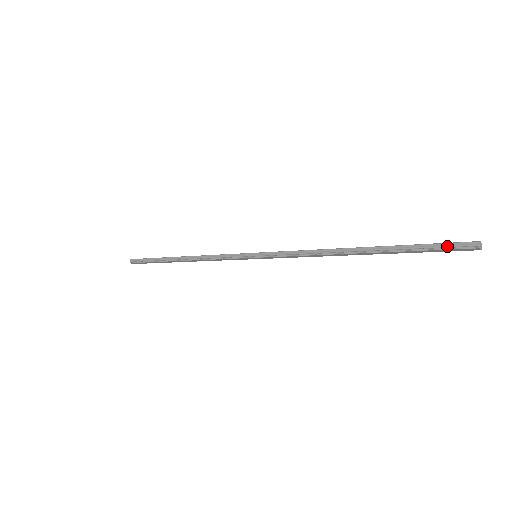
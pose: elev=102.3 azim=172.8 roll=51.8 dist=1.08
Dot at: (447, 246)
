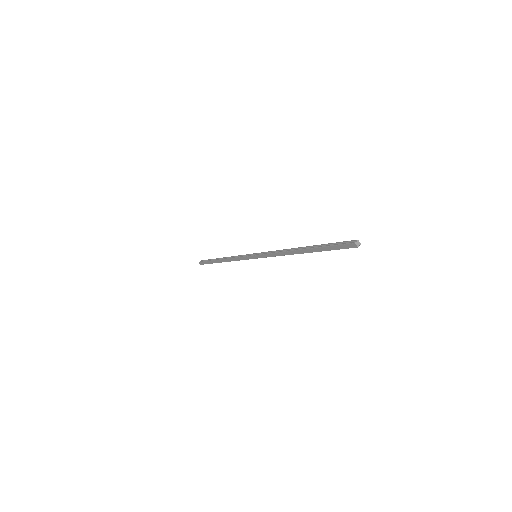
Dot at: (341, 243)
